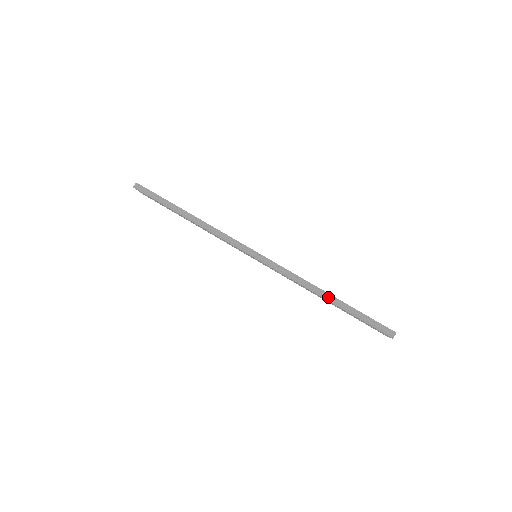
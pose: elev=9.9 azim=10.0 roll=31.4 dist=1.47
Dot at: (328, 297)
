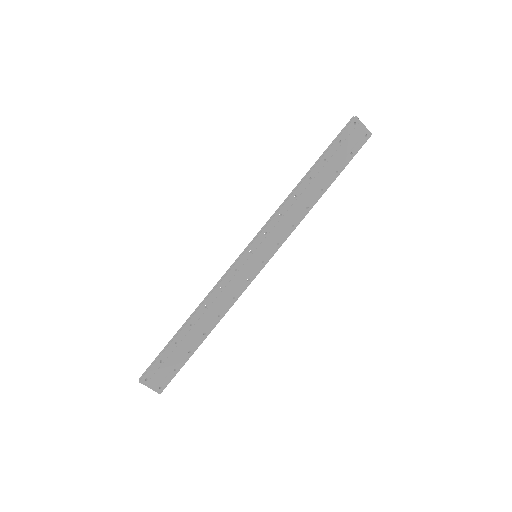
Dot at: (306, 177)
